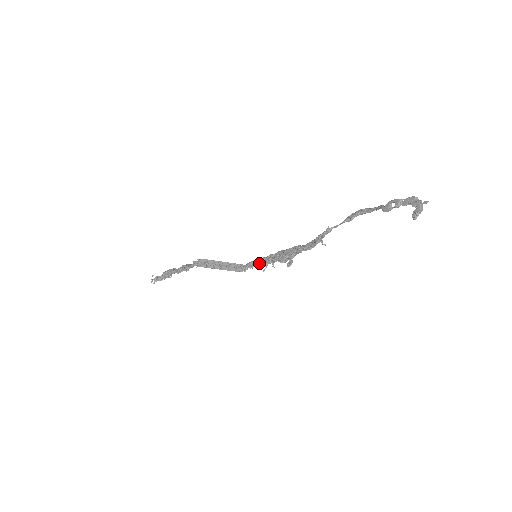
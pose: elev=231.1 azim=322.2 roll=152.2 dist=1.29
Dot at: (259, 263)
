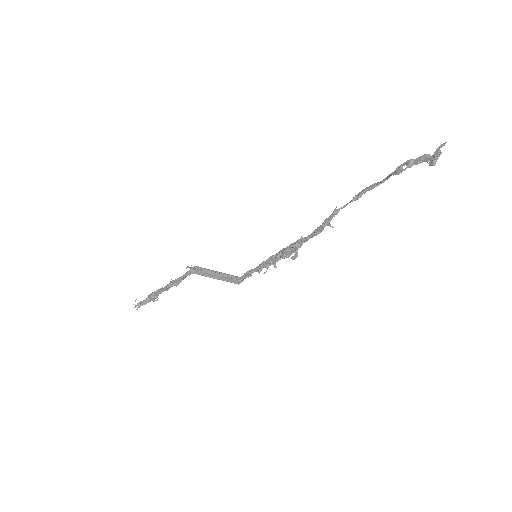
Dot at: (258, 267)
